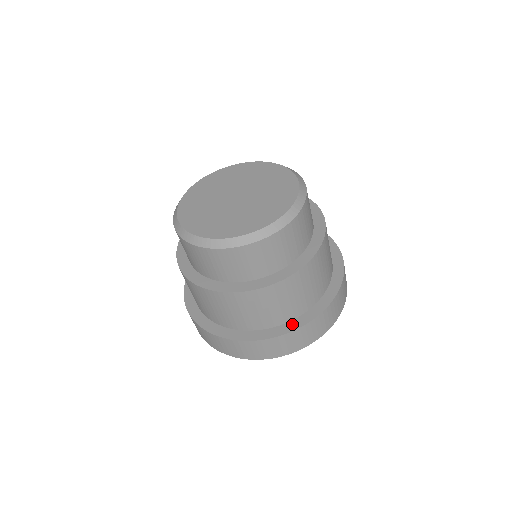
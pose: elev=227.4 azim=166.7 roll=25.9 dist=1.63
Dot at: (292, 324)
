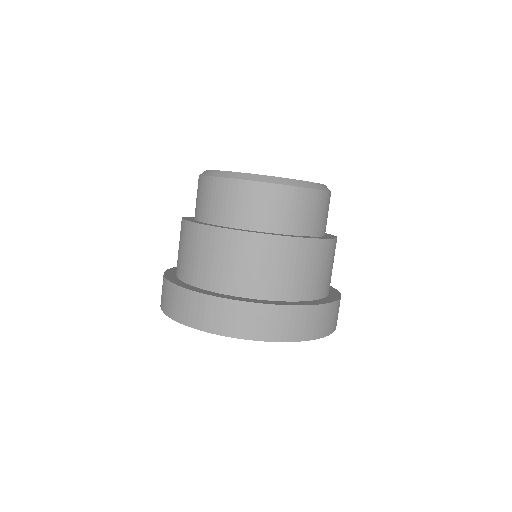
Dot at: (304, 302)
